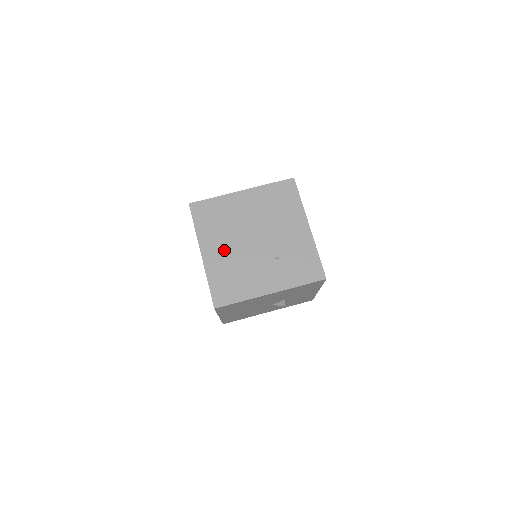
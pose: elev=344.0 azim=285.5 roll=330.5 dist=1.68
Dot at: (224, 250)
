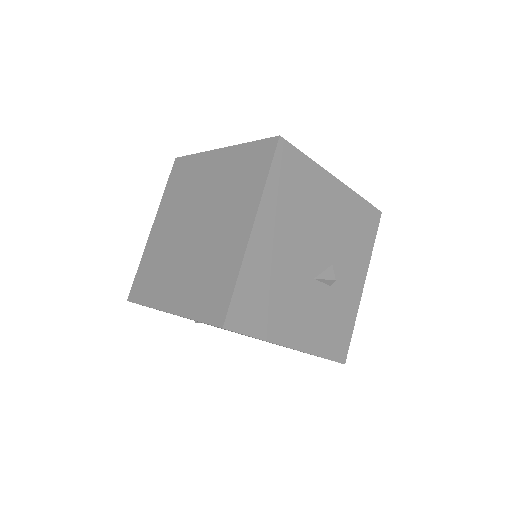
Dot at: occluded
